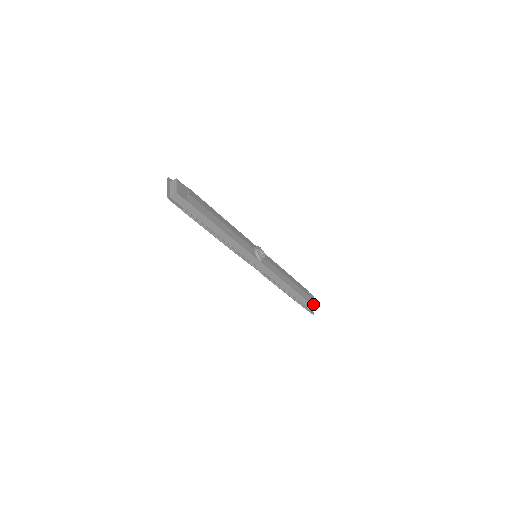
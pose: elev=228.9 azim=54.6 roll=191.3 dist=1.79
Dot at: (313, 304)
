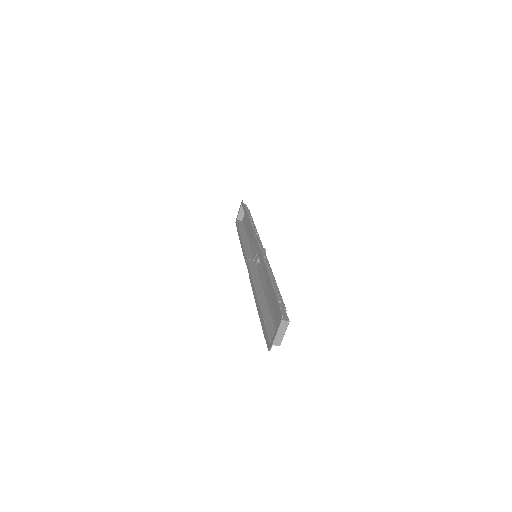
Dot at: (244, 220)
